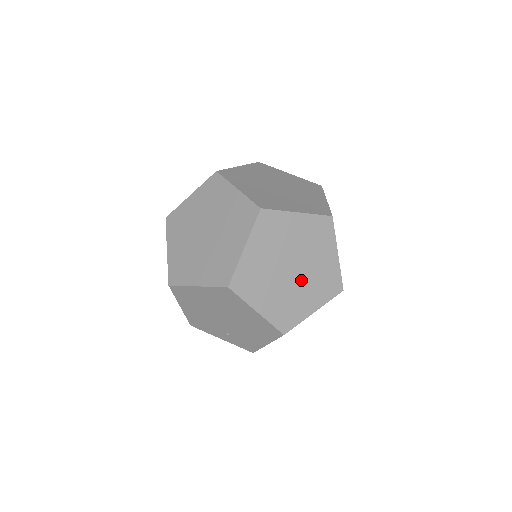
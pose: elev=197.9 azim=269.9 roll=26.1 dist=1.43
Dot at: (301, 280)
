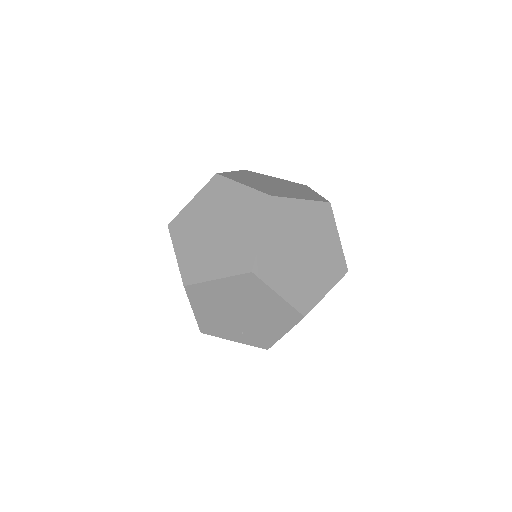
Dot at: (312, 263)
